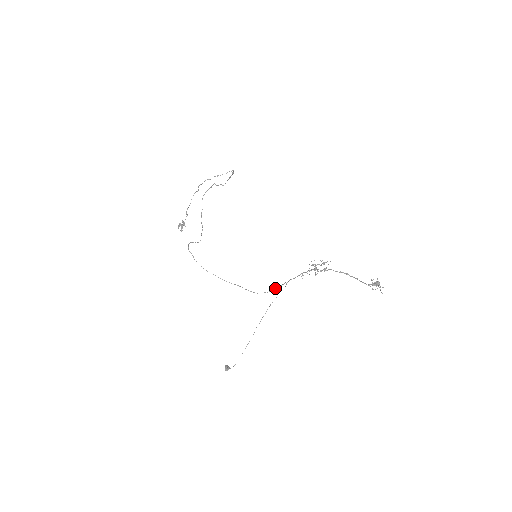
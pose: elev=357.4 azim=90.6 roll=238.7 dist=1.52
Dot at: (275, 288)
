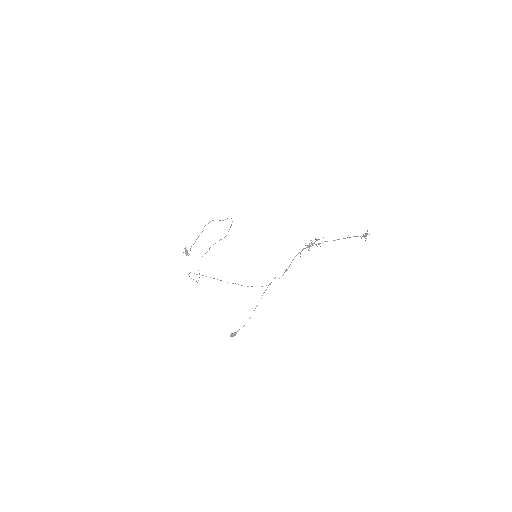
Dot at: occluded
